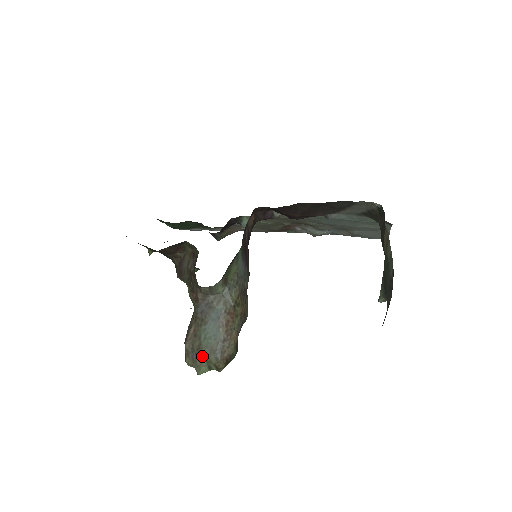
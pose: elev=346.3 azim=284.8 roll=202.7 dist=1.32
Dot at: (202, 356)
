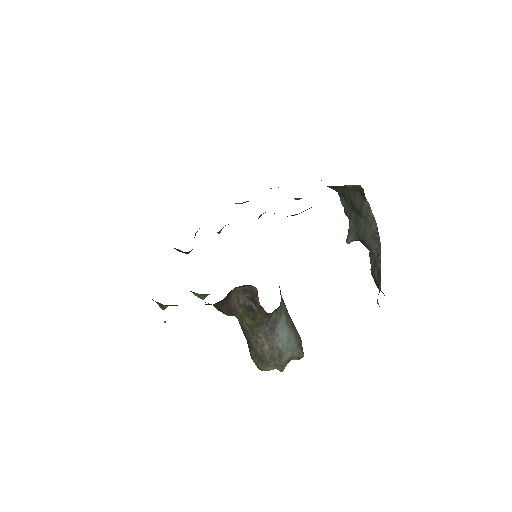
Dot at: (286, 359)
